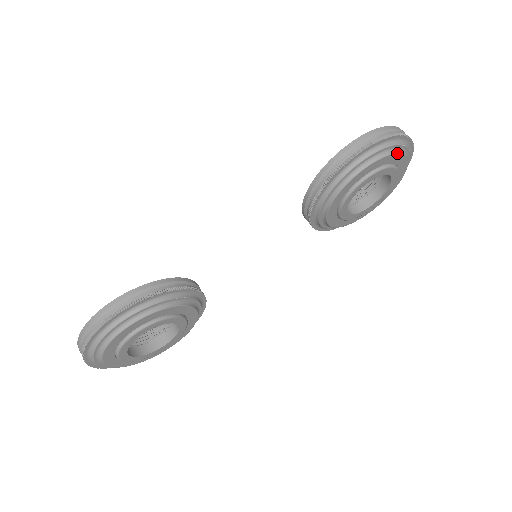
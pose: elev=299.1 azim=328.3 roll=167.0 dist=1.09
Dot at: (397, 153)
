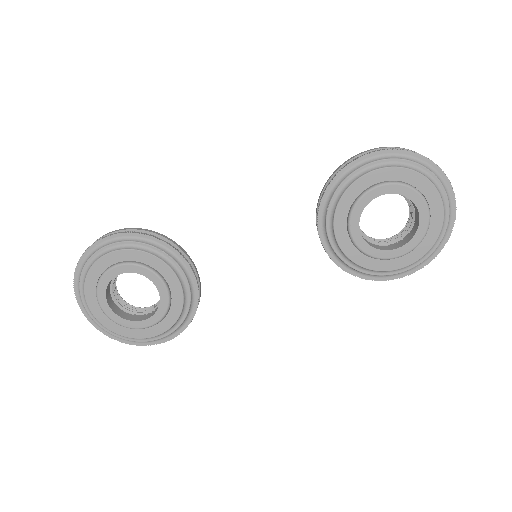
Dot at: (416, 171)
